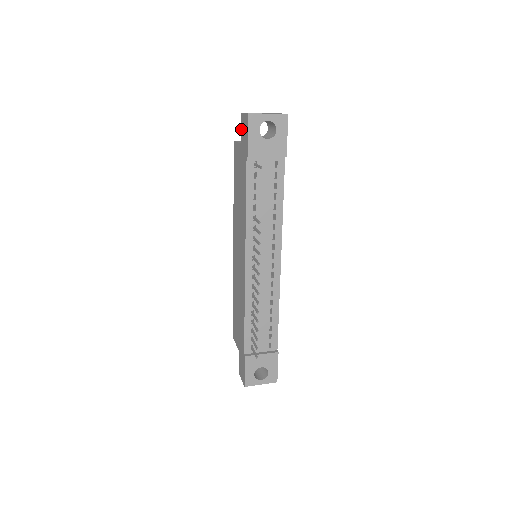
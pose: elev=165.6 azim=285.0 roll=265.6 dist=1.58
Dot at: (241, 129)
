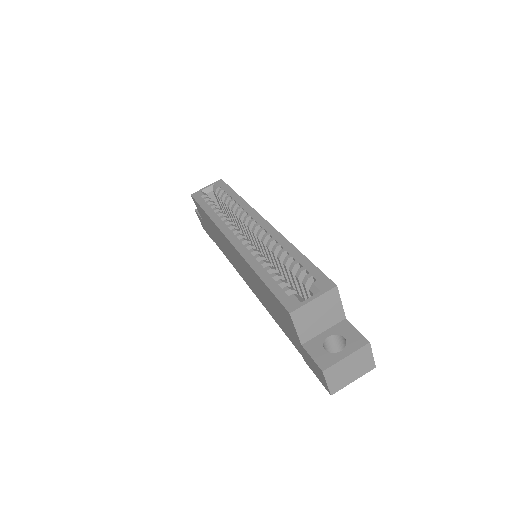
Dot at: (311, 359)
